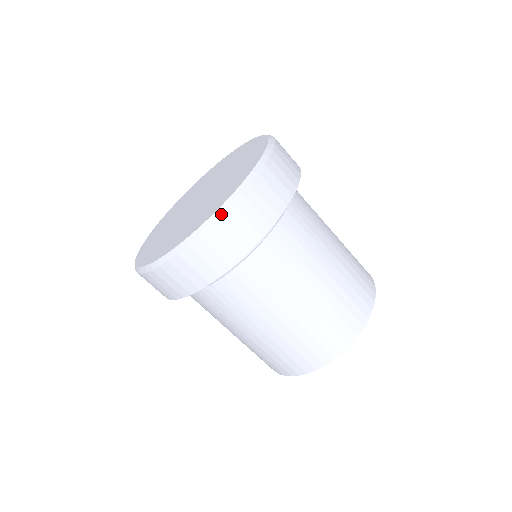
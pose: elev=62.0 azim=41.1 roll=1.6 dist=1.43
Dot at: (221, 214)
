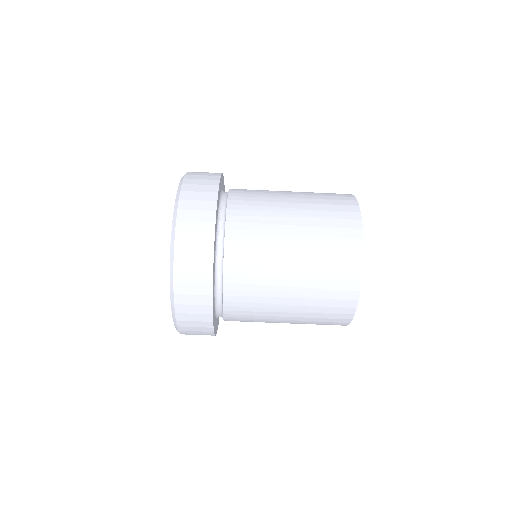
Dot at: (173, 281)
